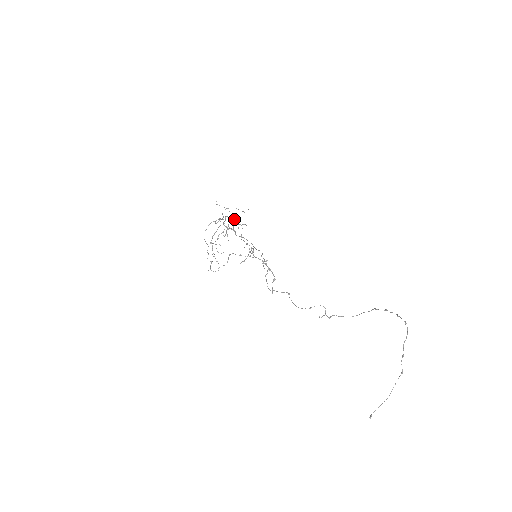
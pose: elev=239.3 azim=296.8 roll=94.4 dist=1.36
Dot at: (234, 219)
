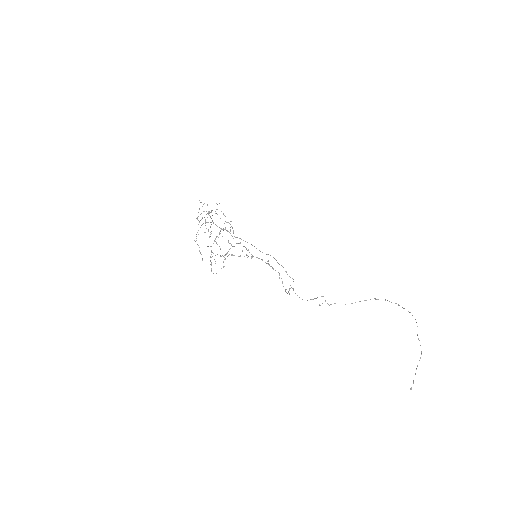
Dot at: (208, 212)
